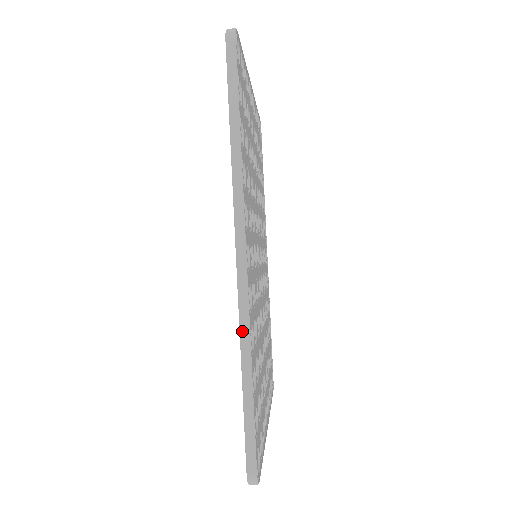
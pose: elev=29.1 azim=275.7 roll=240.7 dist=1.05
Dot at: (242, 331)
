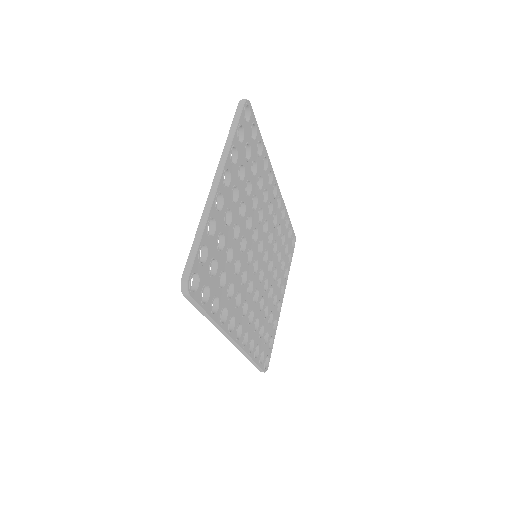
Dot at: (244, 354)
